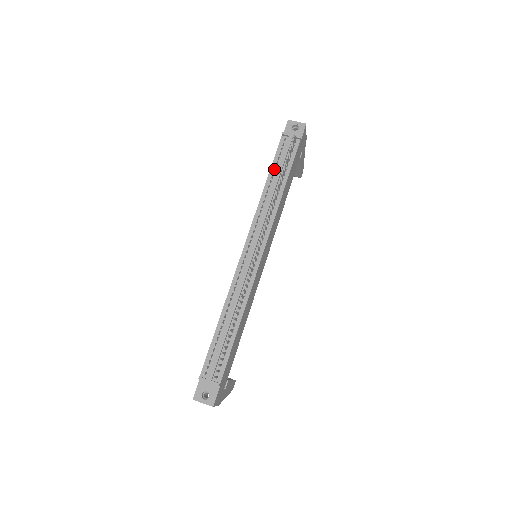
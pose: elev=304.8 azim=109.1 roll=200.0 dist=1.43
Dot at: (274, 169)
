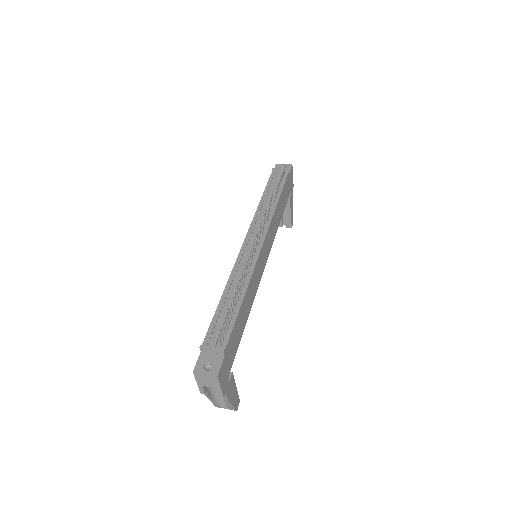
Dot at: (268, 190)
